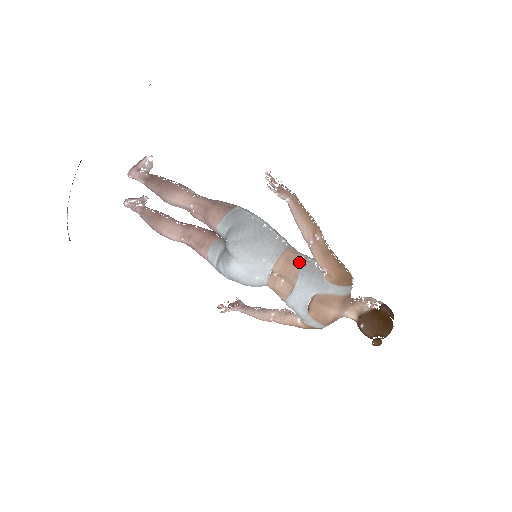
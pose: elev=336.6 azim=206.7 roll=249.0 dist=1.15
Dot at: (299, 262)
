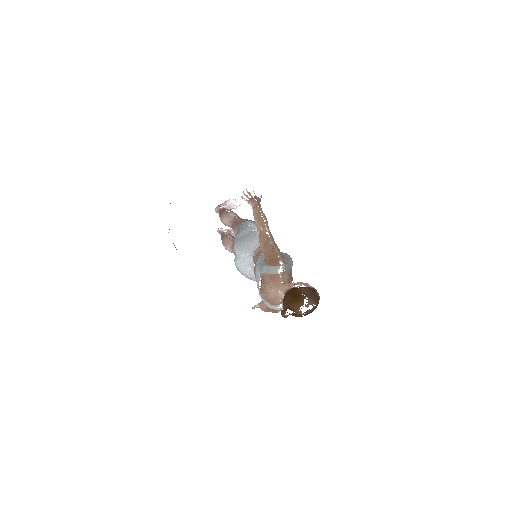
Dot at: (260, 253)
